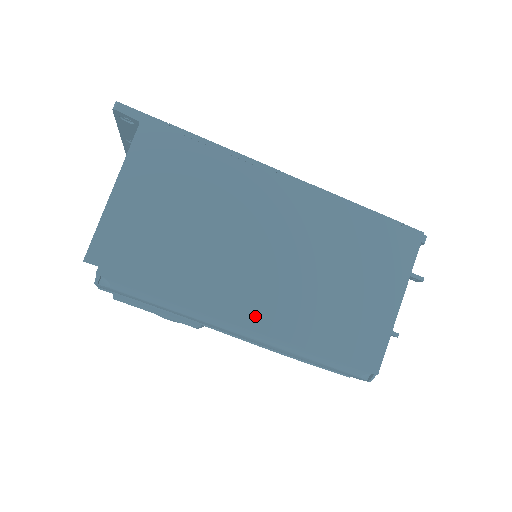
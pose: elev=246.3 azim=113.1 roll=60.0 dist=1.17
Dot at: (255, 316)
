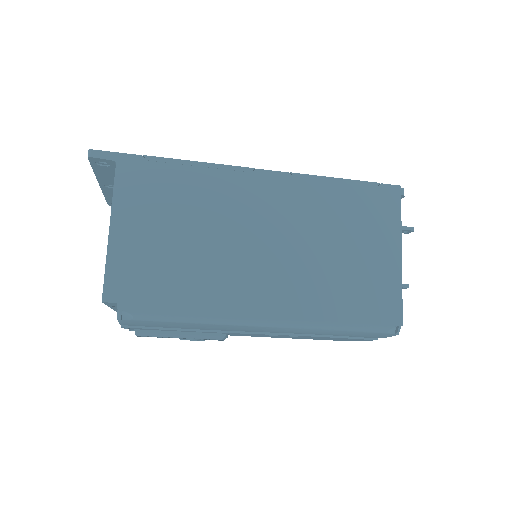
Dot at: (275, 305)
